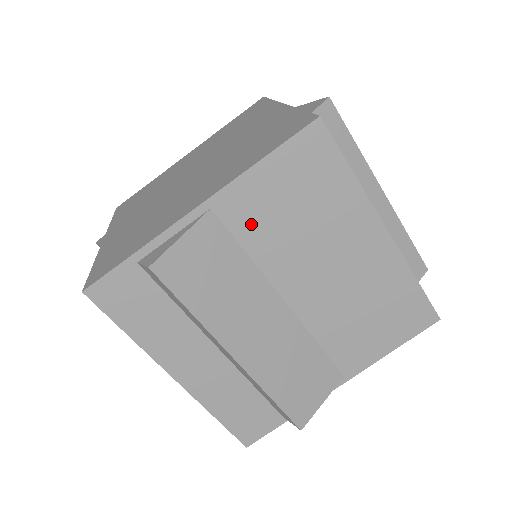
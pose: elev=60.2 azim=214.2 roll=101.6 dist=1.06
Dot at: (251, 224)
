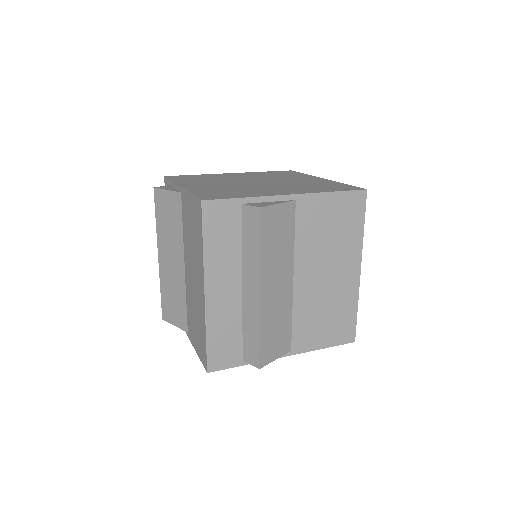
Dot at: (307, 222)
